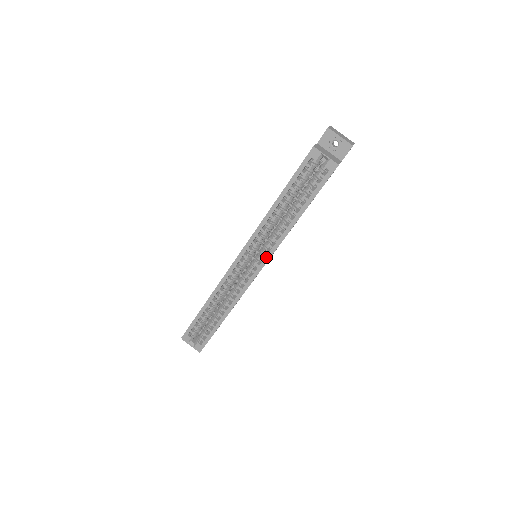
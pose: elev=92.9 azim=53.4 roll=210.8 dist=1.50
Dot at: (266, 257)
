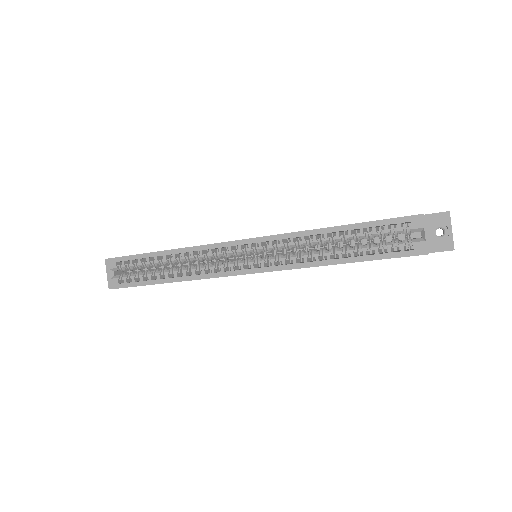
Dot at: (269, 267)
